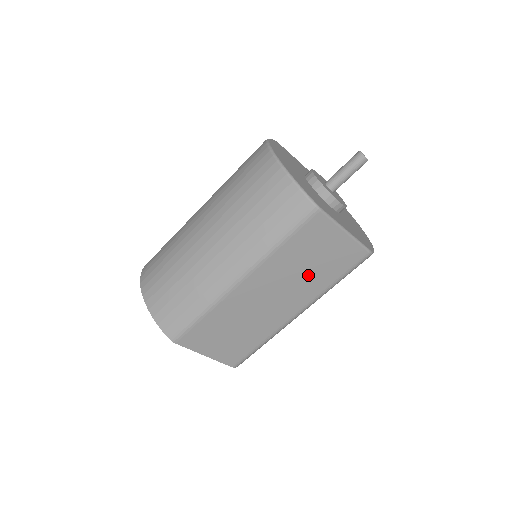
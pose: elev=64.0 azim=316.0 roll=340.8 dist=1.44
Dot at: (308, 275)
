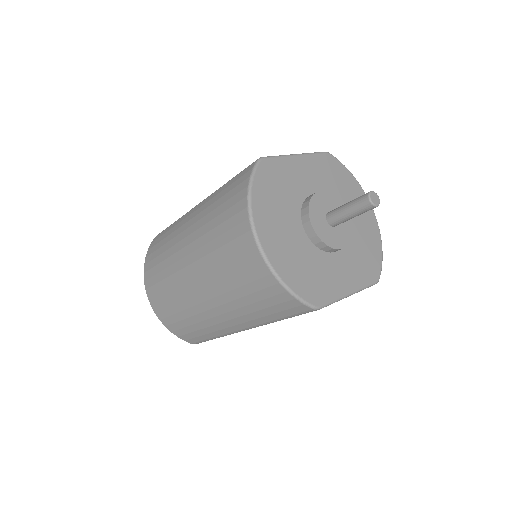
Dot at: occluded
